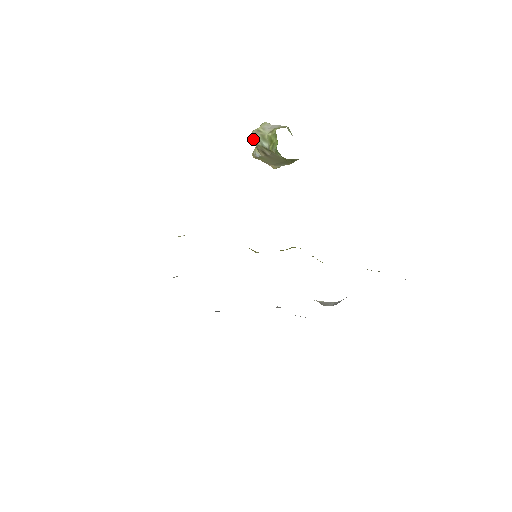
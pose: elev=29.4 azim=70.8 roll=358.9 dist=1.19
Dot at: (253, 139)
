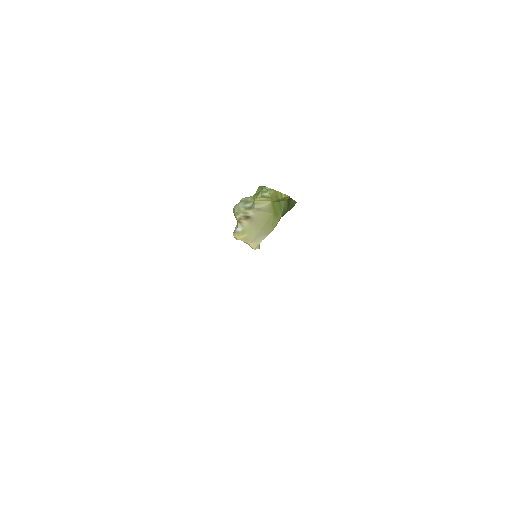
Dot at: (236, 209)
